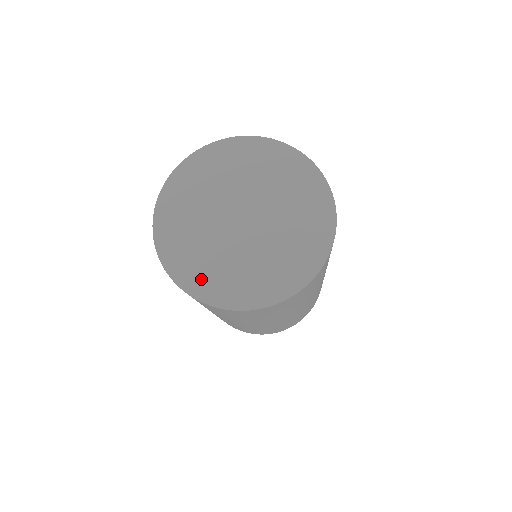
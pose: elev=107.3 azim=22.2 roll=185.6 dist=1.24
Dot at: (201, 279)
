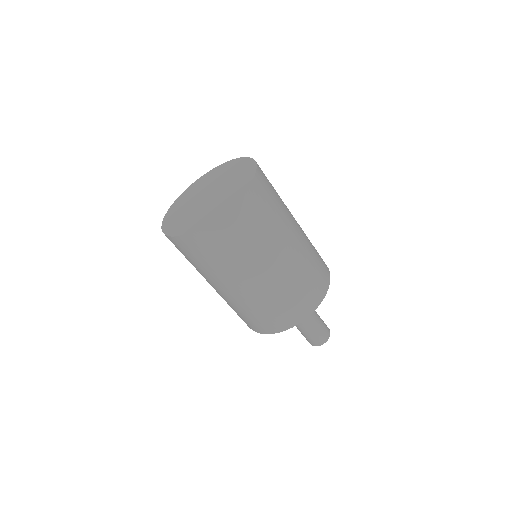
Dot at: (180, 227)
